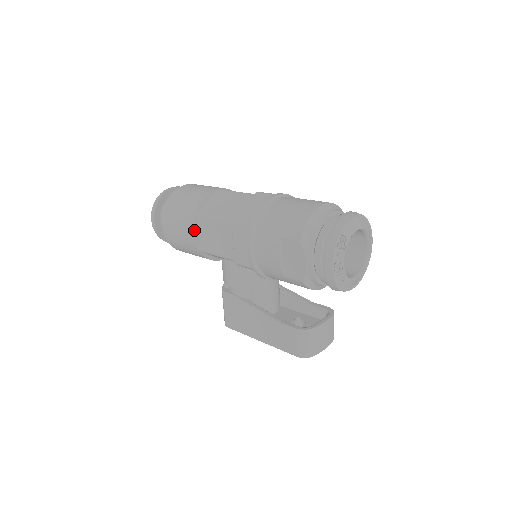
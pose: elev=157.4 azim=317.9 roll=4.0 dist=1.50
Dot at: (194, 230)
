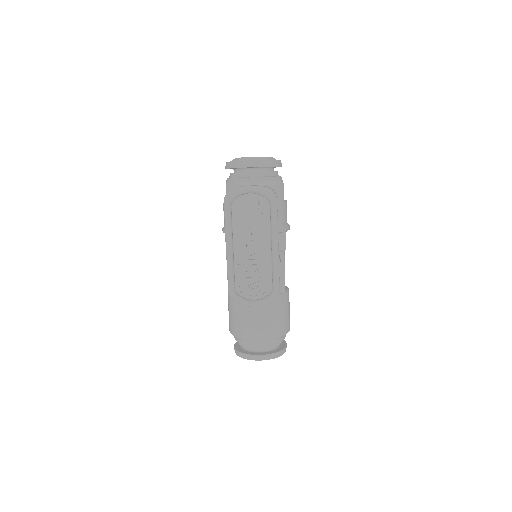
Dot at: occluded
